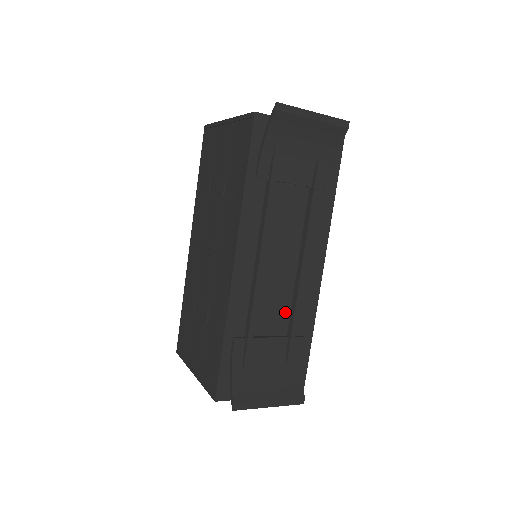
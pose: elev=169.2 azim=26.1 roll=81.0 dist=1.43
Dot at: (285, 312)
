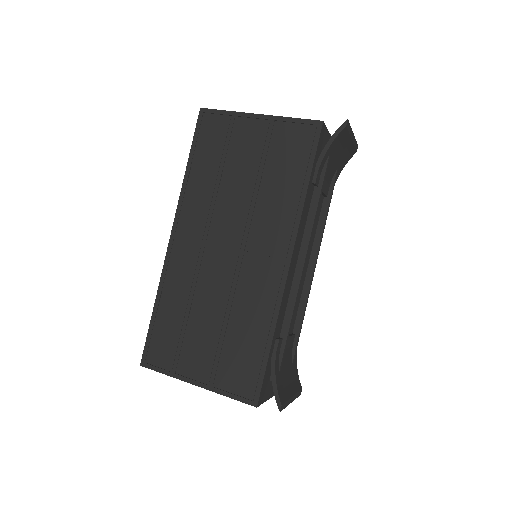
Dot at: (296, 311)
